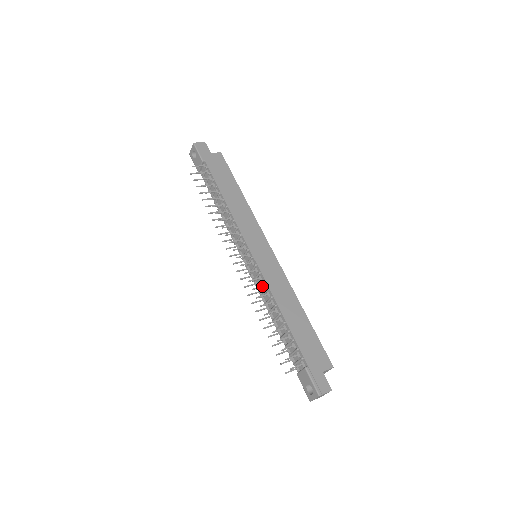
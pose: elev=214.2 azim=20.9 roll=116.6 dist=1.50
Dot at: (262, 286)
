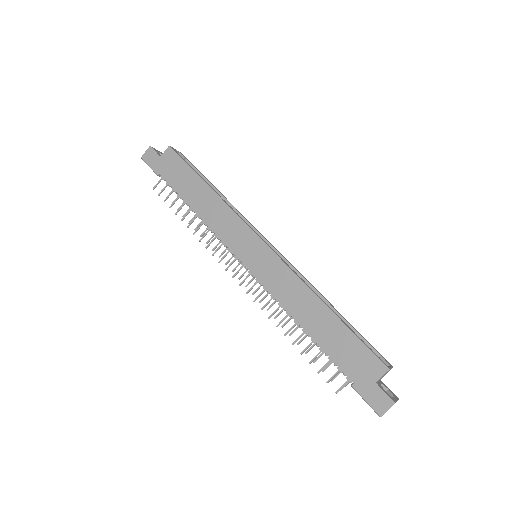
Dot at: (270, 299)
